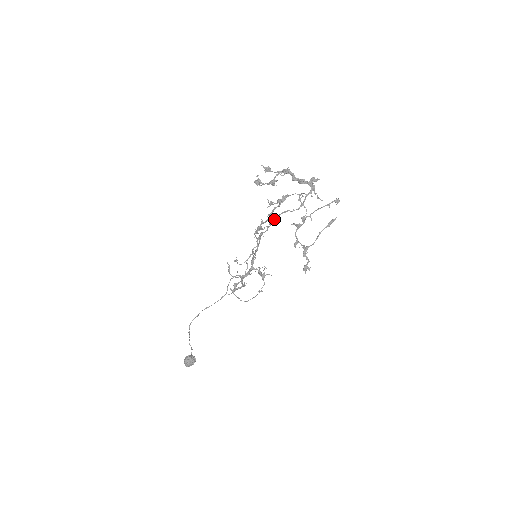
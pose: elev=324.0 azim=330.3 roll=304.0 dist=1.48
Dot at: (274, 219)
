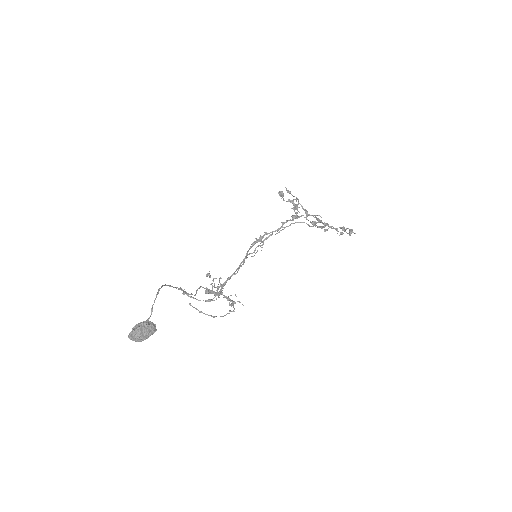
Dot at: (291, 223)
